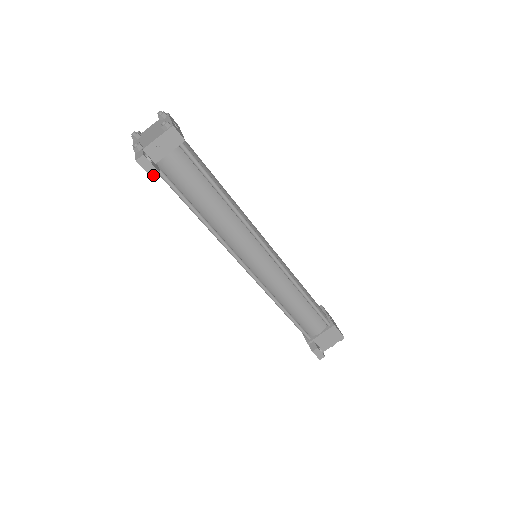
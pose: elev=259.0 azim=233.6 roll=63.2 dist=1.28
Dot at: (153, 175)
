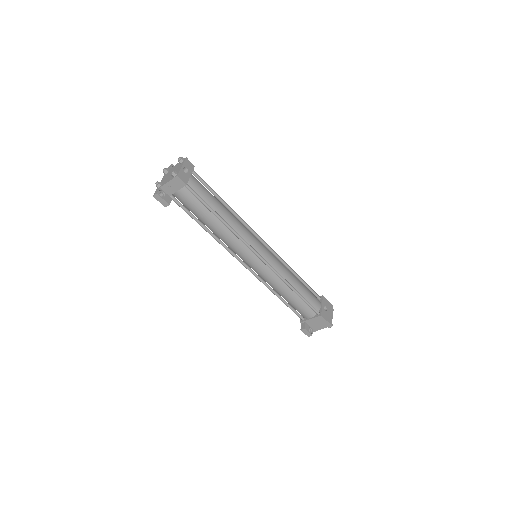
Dot at: (165, 205)
